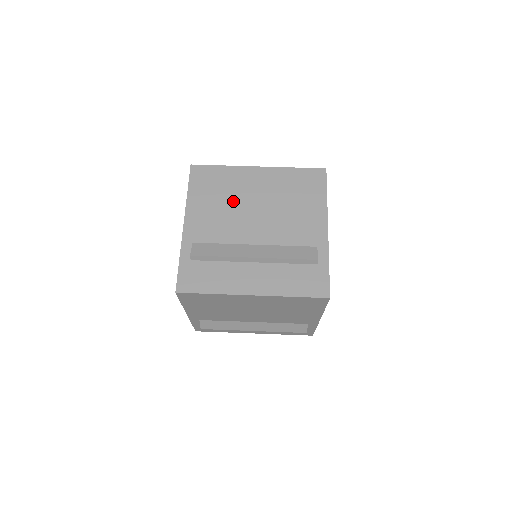
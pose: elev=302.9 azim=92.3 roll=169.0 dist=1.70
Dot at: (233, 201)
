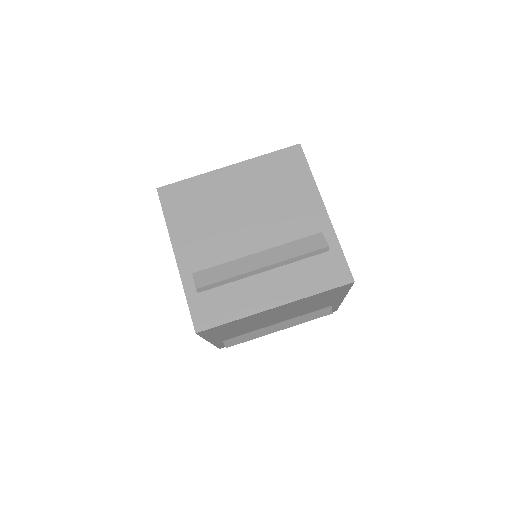
Dot at: (217, 213)
